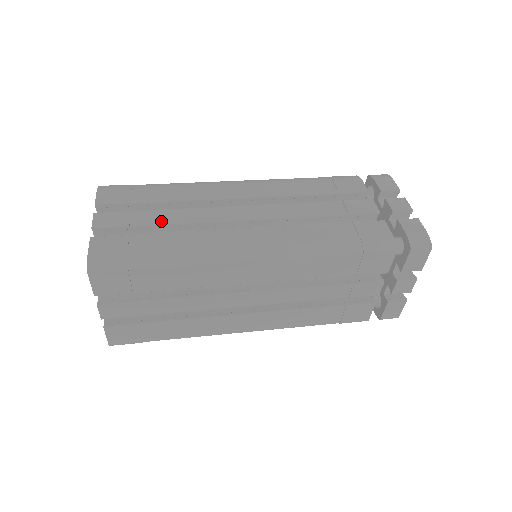
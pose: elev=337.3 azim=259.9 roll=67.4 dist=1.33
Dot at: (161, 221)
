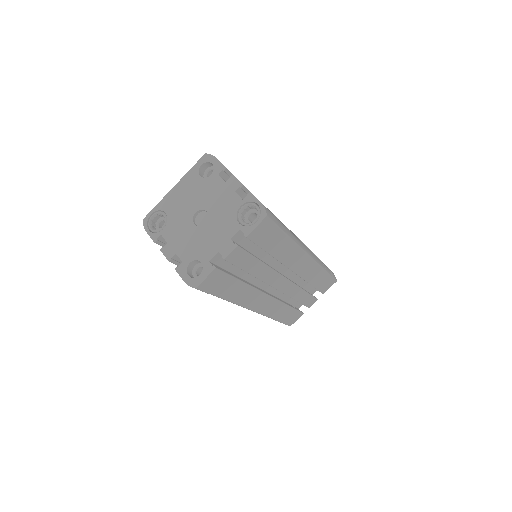
Dot at: occluded
